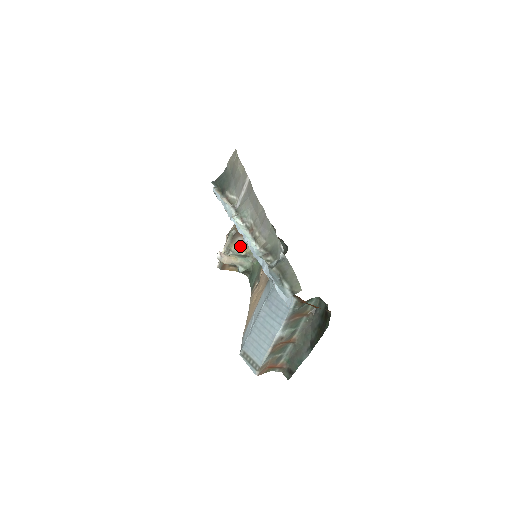
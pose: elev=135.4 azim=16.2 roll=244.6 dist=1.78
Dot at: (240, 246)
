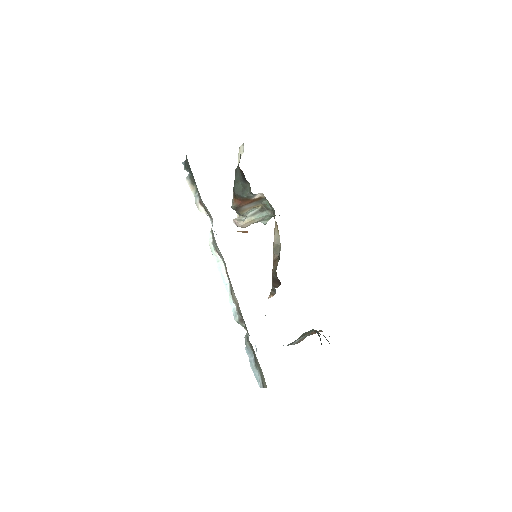
Dot at: (250, 208)
